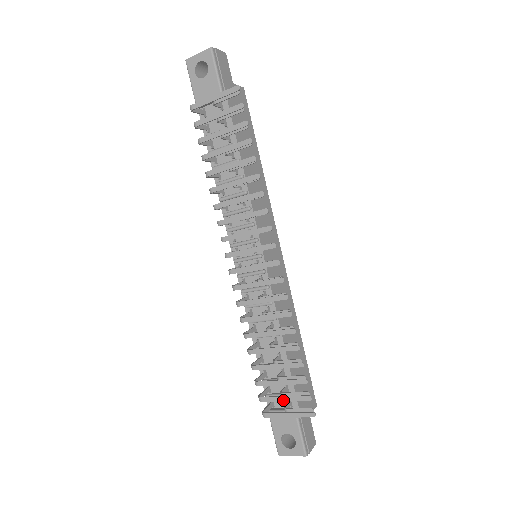
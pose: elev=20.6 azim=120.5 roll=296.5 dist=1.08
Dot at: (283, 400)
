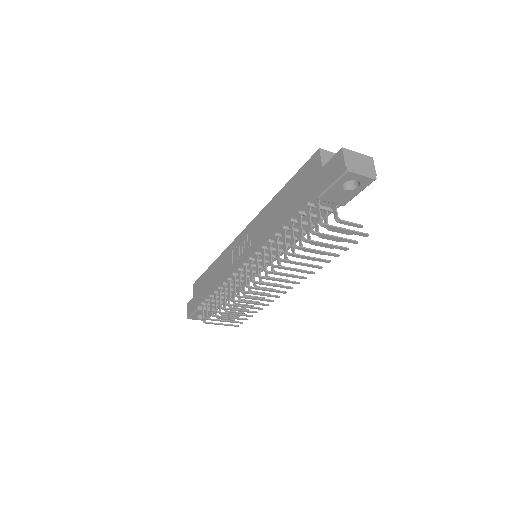
Dot at: occluded
